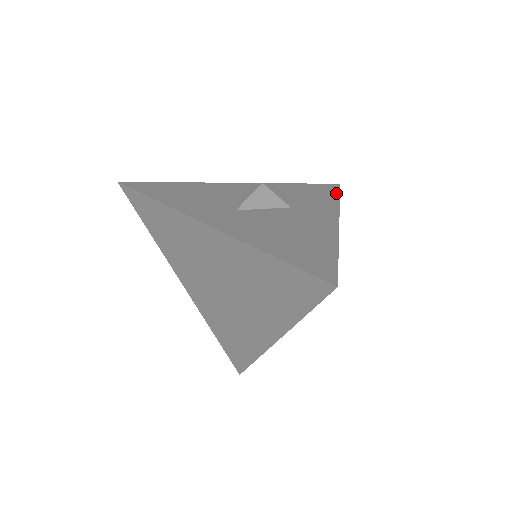
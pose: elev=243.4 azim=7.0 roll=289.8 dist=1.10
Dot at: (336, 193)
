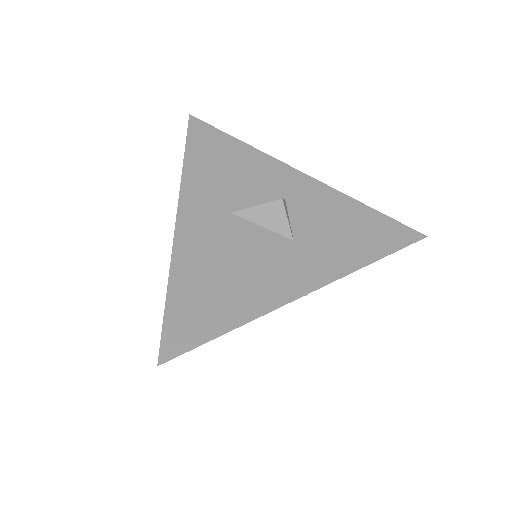
Dot at: (390, 249)
